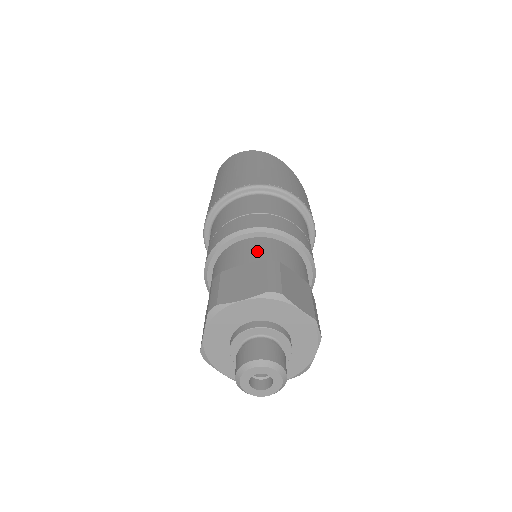
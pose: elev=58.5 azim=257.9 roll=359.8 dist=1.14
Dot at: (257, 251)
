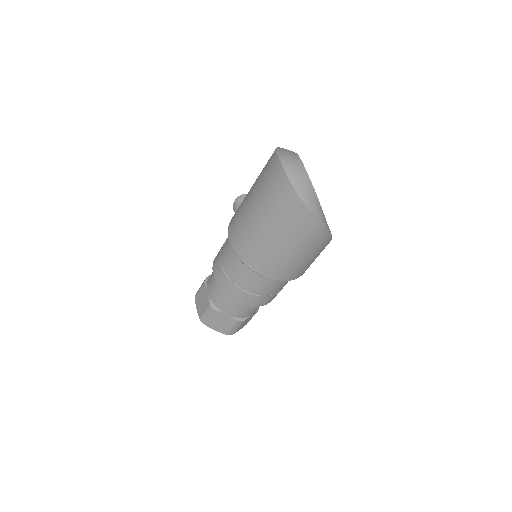
Dot at: (239, 311)
